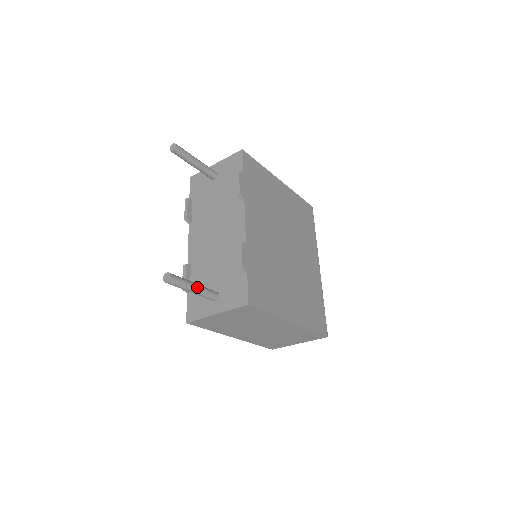
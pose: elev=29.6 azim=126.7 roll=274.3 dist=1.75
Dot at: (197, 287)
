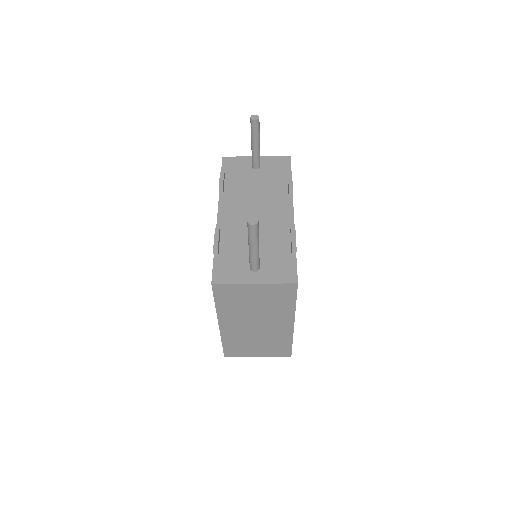
Dot at: occluded
